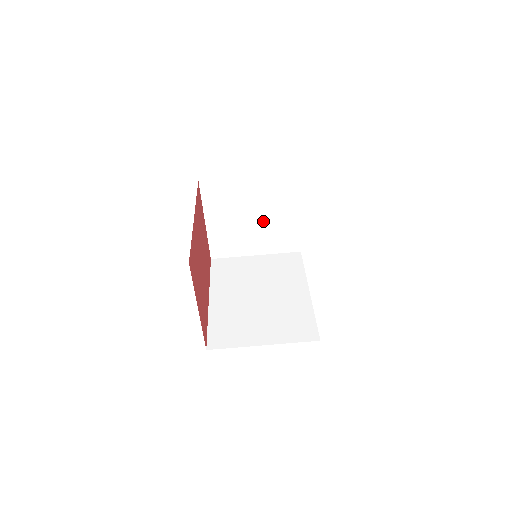
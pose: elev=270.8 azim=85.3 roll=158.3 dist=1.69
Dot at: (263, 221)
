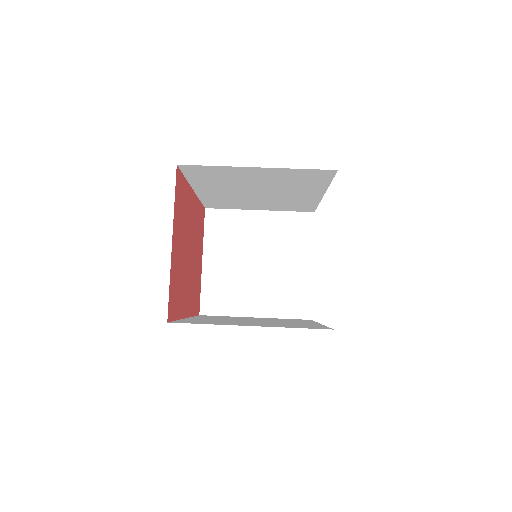
Dot at: (269, 269)
